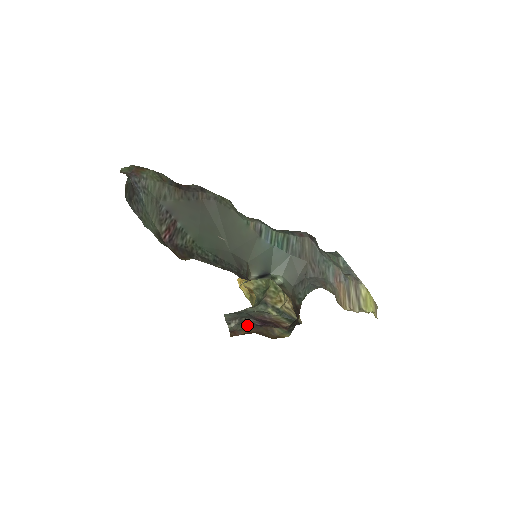
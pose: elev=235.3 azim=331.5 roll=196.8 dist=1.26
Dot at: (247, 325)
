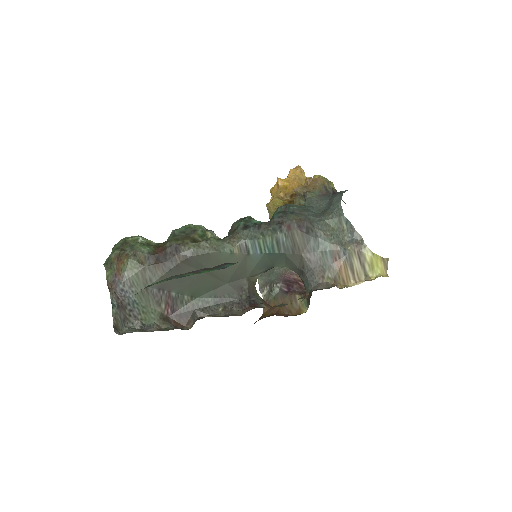
Dot at: (276, 293)
